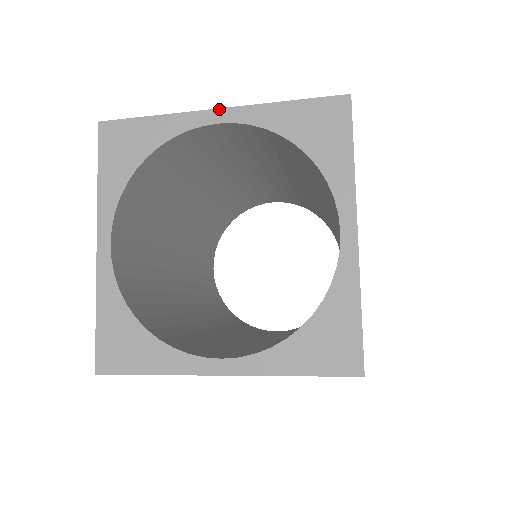
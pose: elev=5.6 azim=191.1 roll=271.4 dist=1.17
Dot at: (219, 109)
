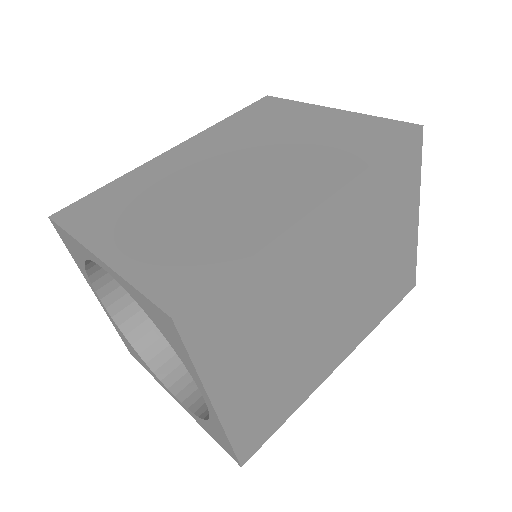
Dot at: (99, 259)
